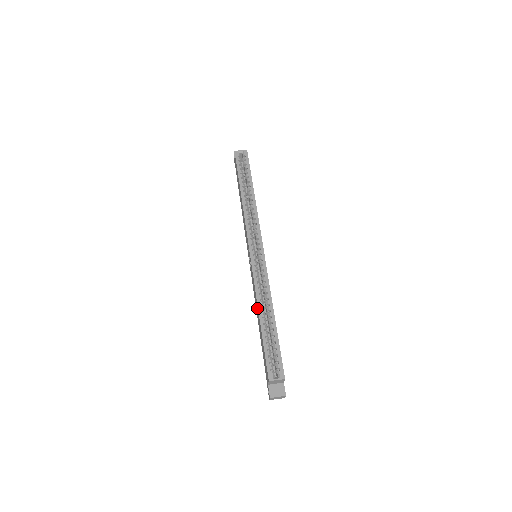
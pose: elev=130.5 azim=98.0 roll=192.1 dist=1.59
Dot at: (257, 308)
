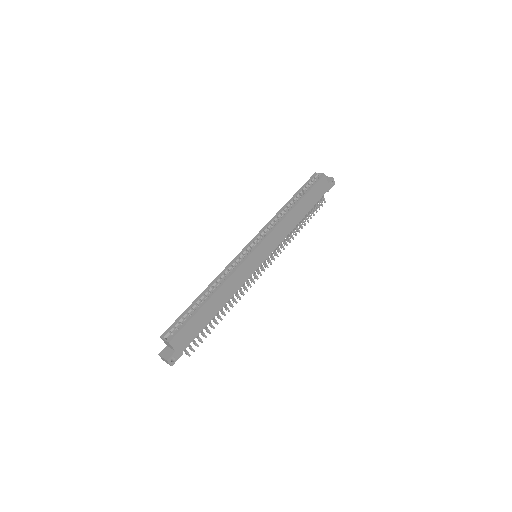
Dot at: occluded
